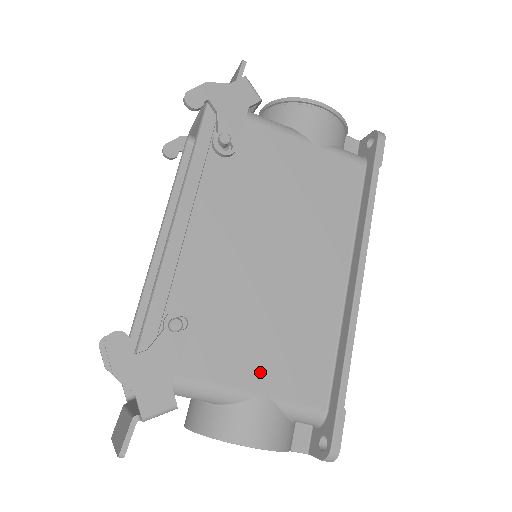
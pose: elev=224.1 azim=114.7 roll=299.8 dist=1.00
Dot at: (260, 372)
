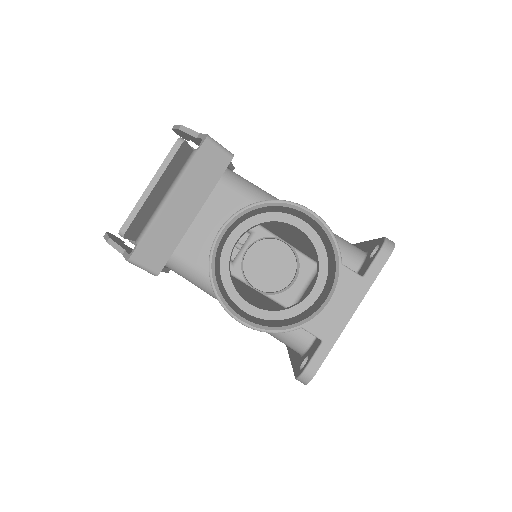
Dot at: occluded
